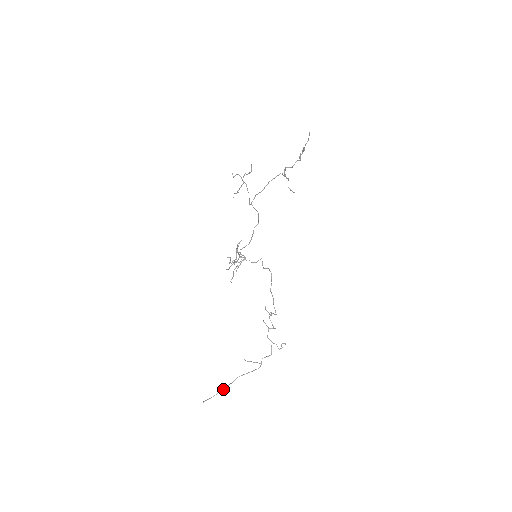
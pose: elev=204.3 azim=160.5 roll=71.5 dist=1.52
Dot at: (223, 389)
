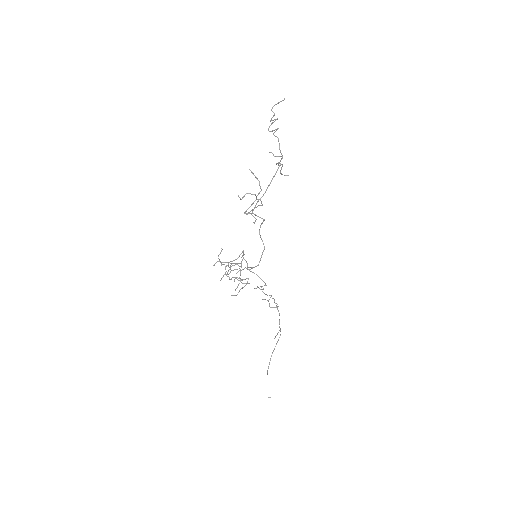
Dot at: occluded
